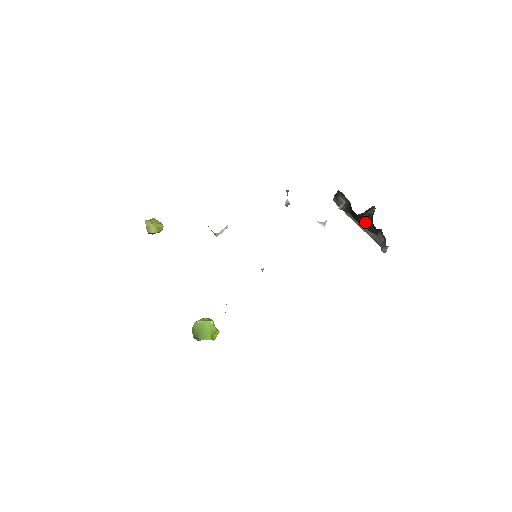
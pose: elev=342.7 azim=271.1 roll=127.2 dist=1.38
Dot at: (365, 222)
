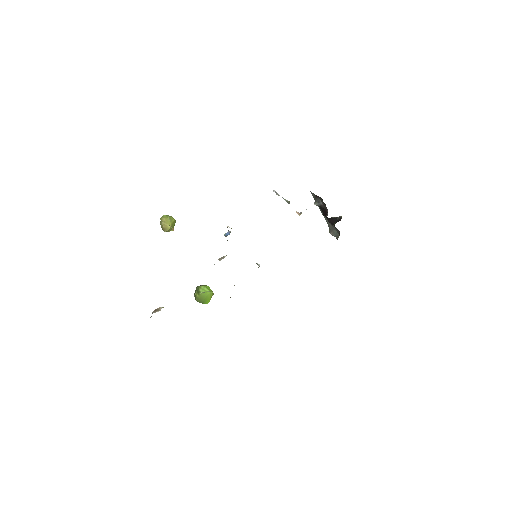
Dot at: (329, 218)
